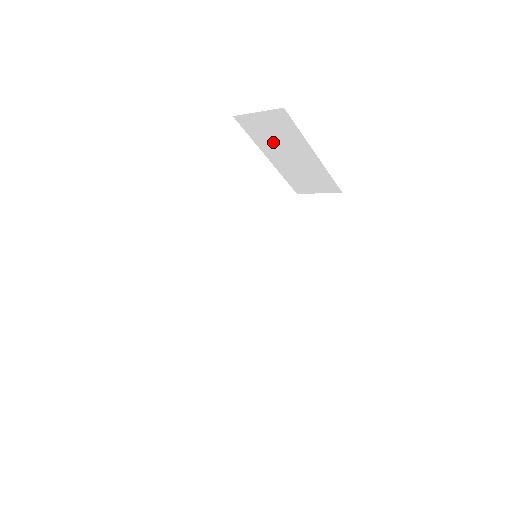
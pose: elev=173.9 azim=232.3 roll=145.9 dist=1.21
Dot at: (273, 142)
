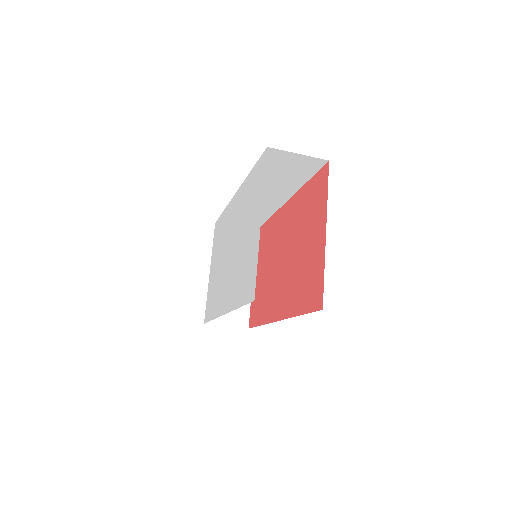
Dot at: occluded
